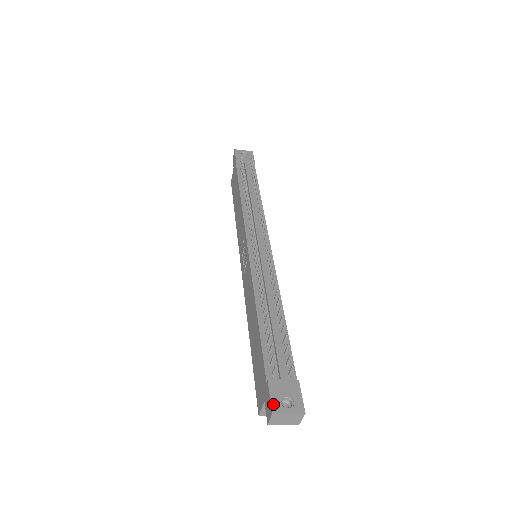
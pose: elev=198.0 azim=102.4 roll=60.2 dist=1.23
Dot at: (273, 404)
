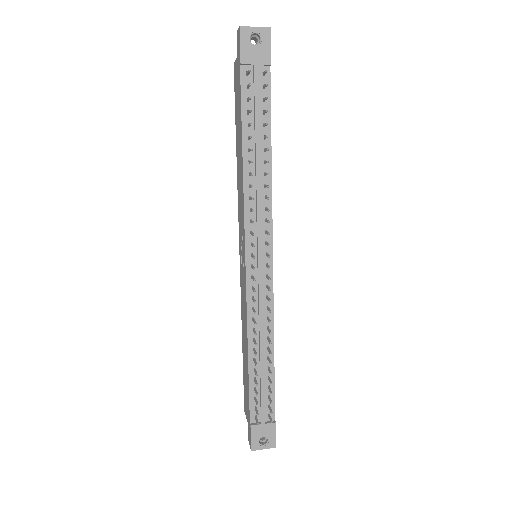
Dot at: (253, 444)
